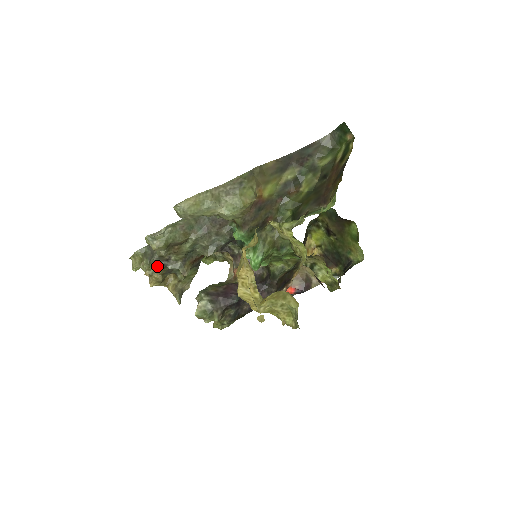
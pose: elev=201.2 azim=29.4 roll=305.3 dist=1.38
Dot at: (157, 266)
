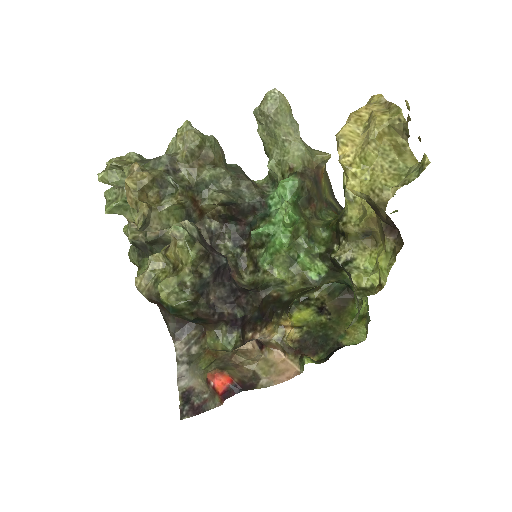
Dot at: (155, 168)
